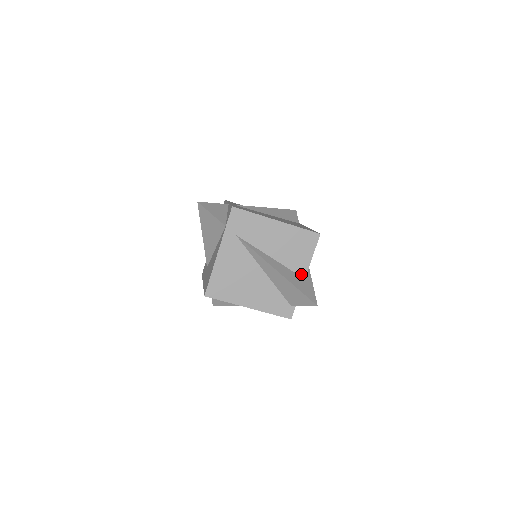
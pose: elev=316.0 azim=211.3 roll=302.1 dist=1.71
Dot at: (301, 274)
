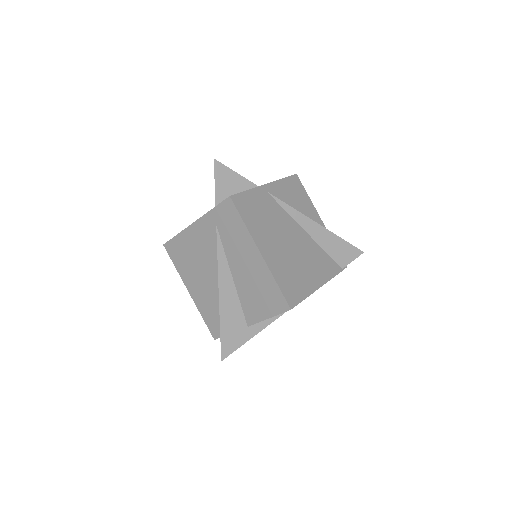
Dot at: (248, 319)
